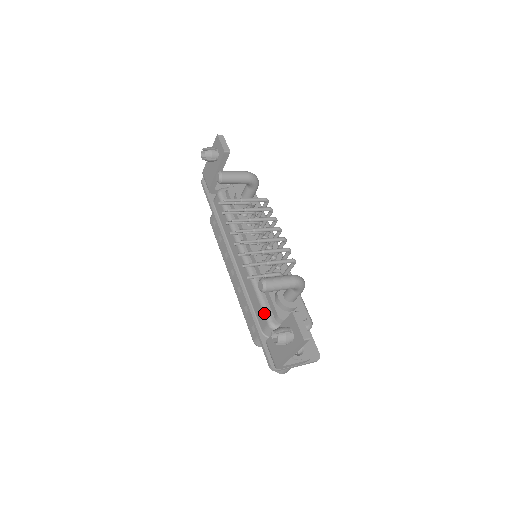
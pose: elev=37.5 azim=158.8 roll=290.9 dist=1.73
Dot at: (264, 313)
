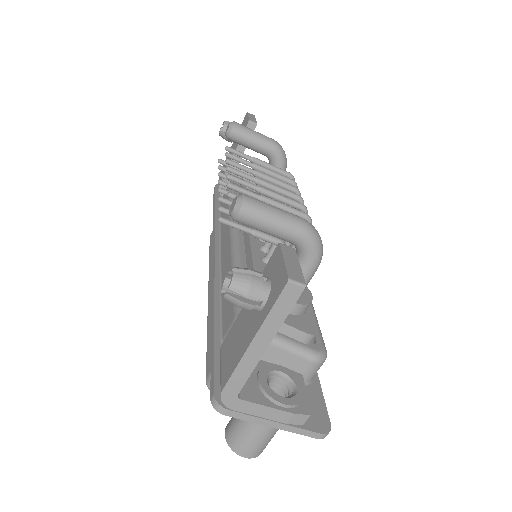
Dot at: occluded
